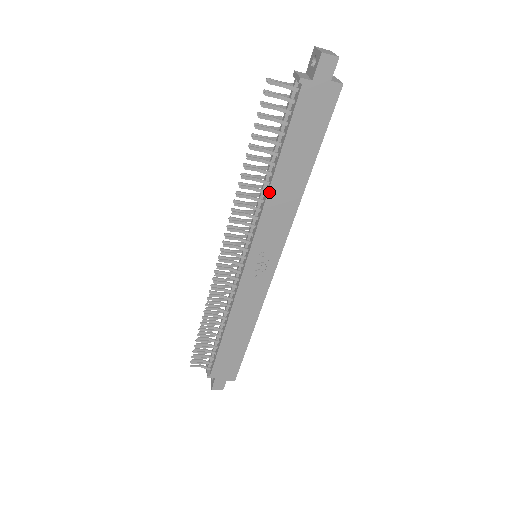
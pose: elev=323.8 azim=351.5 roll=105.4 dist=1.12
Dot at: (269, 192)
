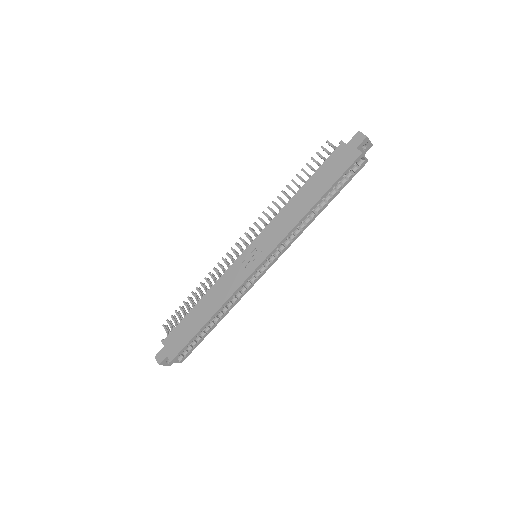
Dot at: (288, 204)
